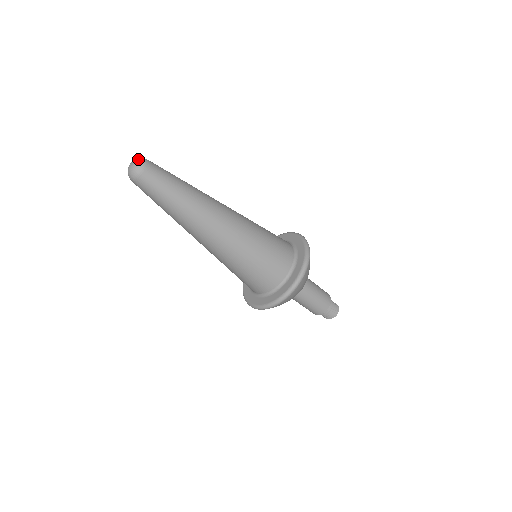
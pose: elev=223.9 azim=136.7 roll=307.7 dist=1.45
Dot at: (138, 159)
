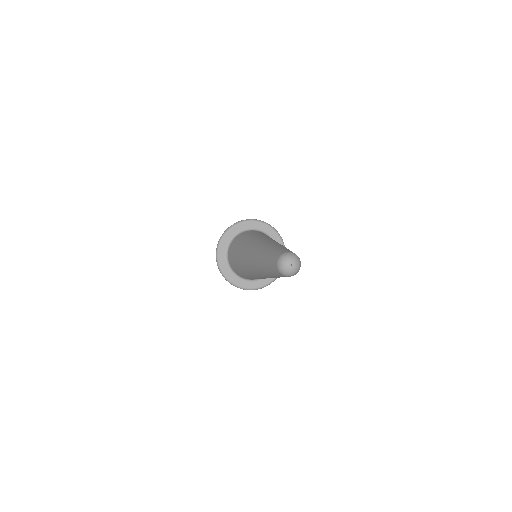
Dot at: (297, 260)
